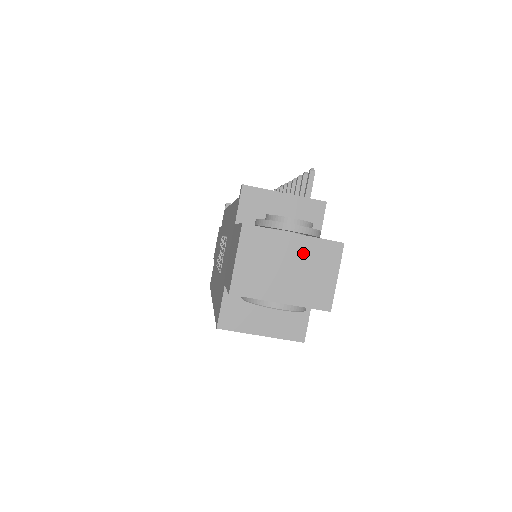
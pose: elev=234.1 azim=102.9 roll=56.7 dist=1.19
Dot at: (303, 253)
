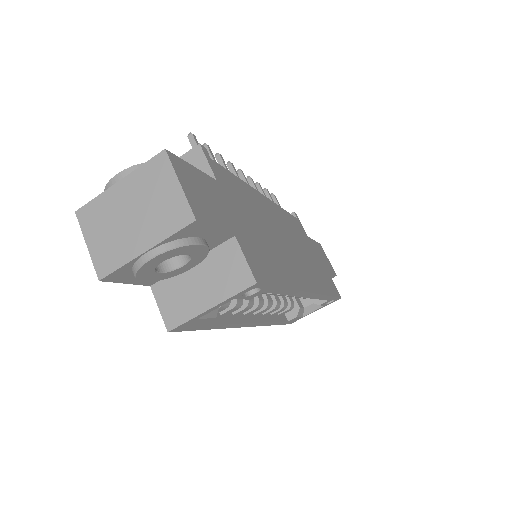
Dot at: (136, 191)
